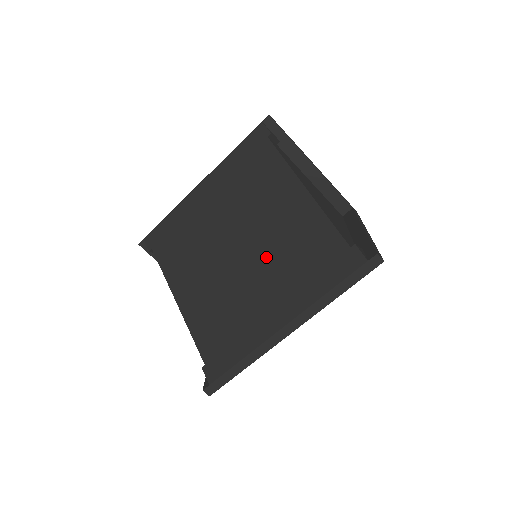
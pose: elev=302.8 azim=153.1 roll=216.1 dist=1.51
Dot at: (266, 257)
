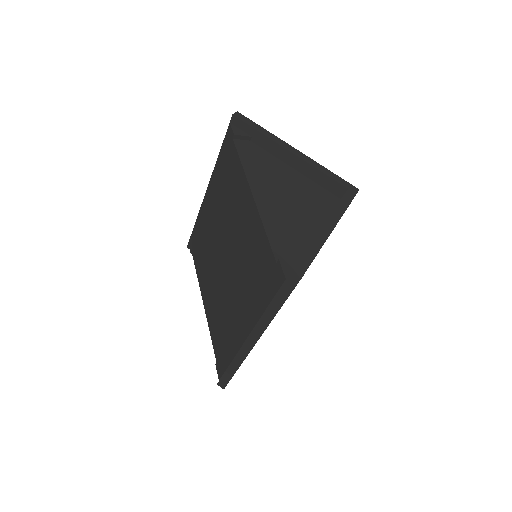
Dot at: (237, 267)
